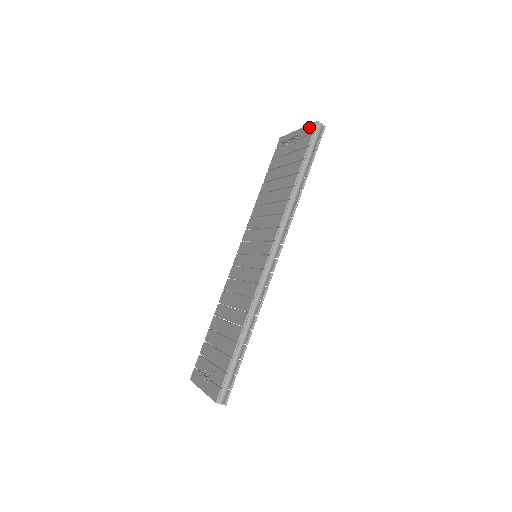
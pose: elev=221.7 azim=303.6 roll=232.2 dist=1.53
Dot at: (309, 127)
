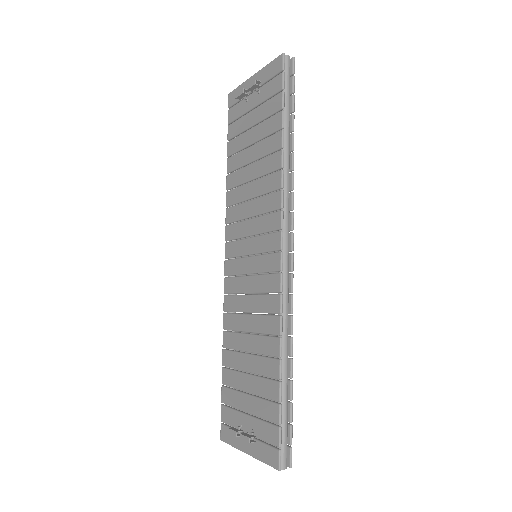
Dot at: (272, 65)
